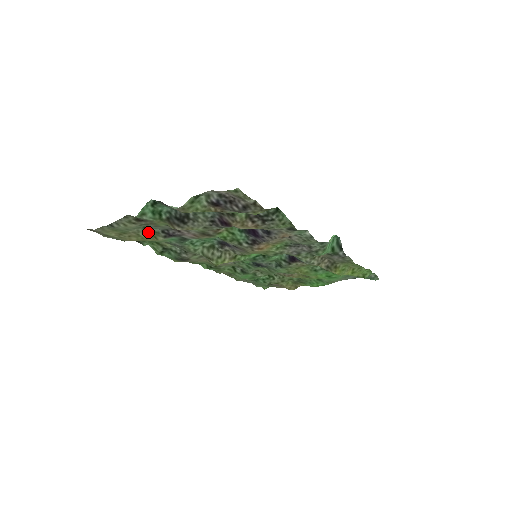
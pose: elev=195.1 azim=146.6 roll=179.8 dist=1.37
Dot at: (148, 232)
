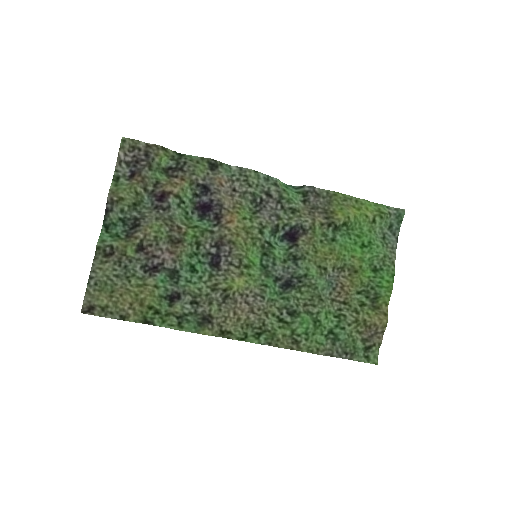
Dot at: (135, 283)
